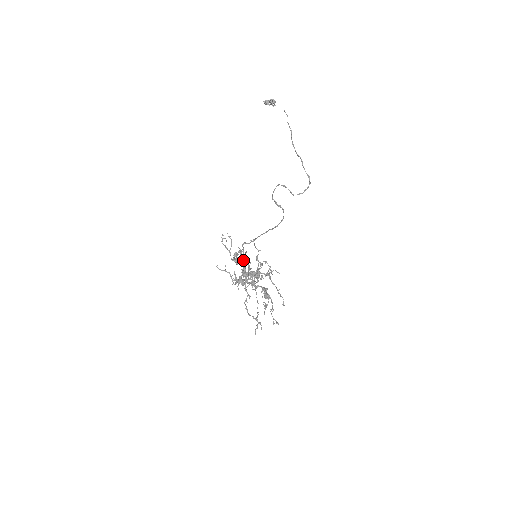
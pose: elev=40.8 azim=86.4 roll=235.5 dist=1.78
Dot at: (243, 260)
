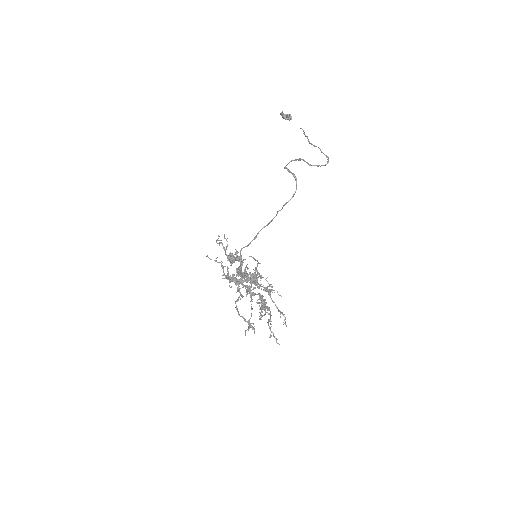
Dot at: (239, 260)
